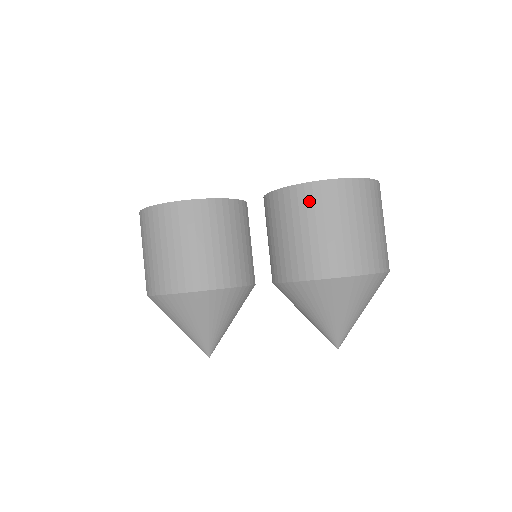
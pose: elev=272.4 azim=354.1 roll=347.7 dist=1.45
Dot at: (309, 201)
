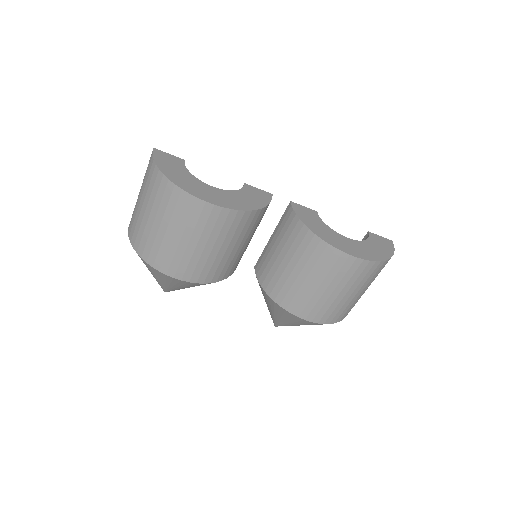
Dot at: (336, 267)
